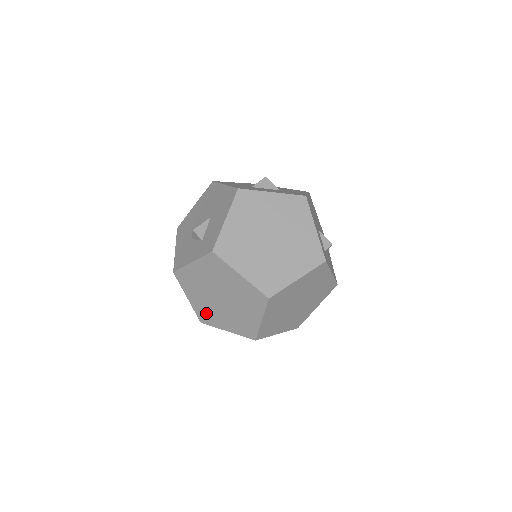
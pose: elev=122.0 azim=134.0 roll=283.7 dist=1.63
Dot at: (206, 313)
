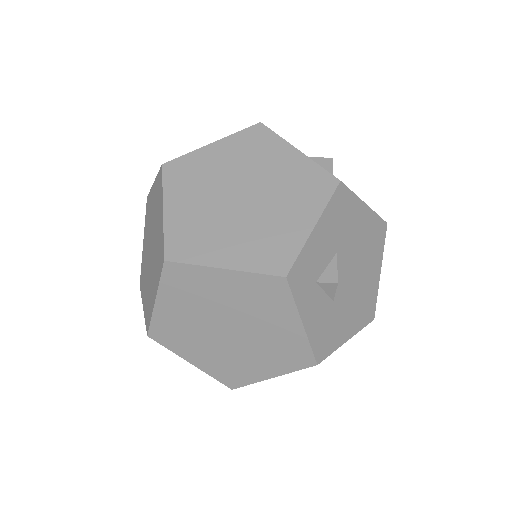
Dot at: (143, 270)
